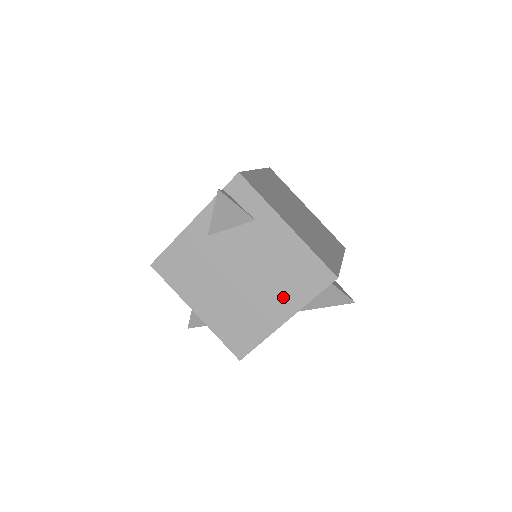
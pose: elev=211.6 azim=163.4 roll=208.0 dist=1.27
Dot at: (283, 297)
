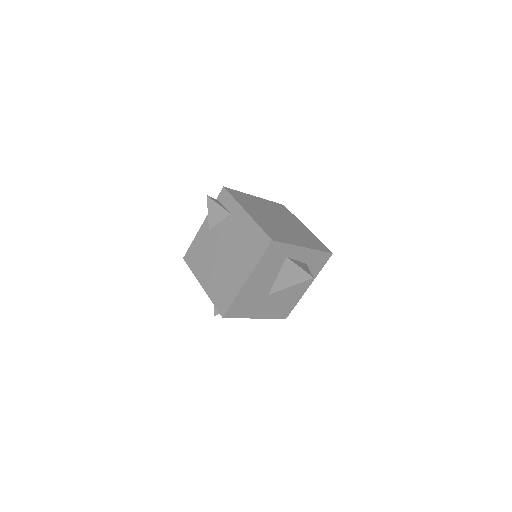
Dot at: (244, 263)
